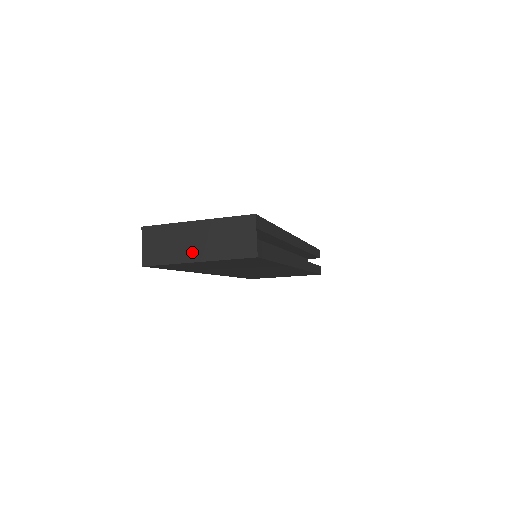
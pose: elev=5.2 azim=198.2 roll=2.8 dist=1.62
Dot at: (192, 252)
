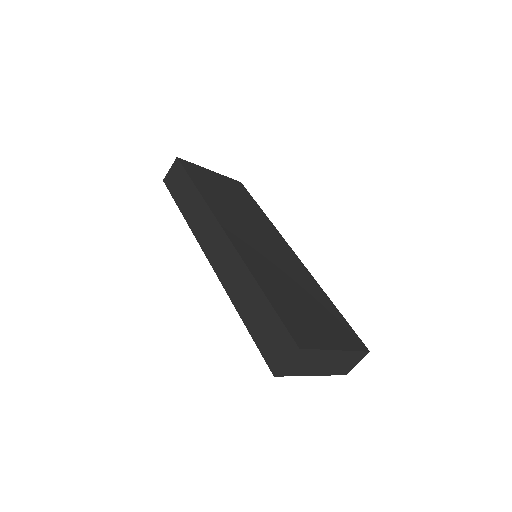
Dot at: (317, 370)
